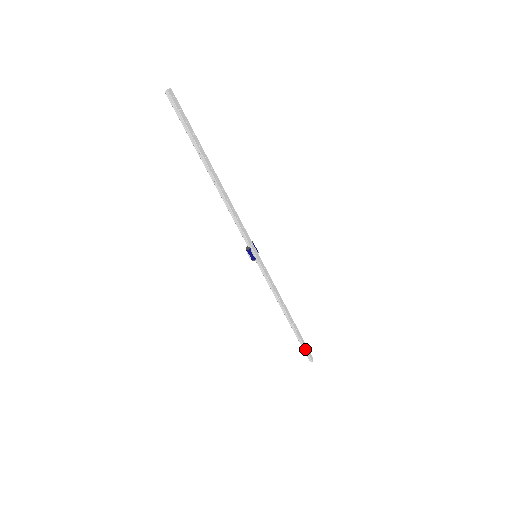
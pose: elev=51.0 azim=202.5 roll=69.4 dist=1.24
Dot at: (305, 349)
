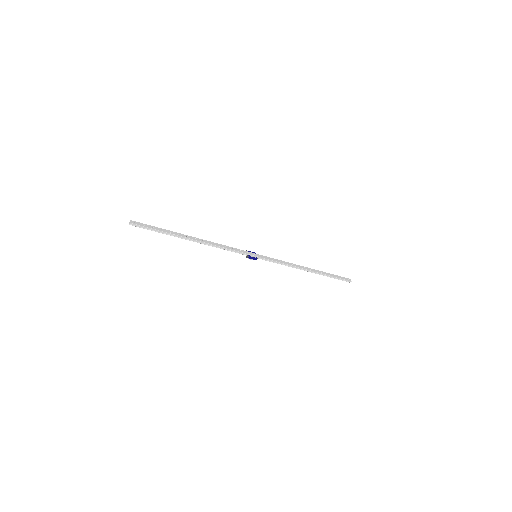
Dot at: (339, 278)
